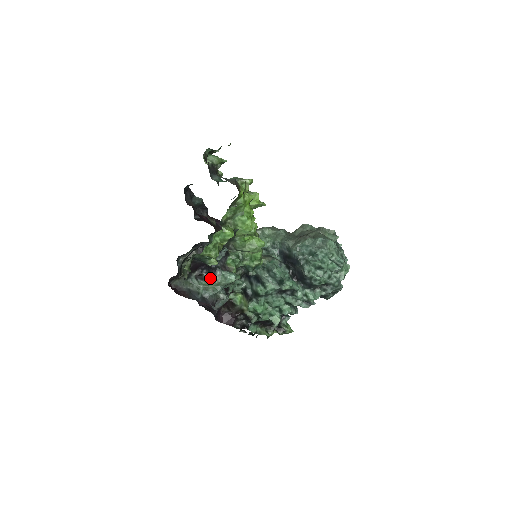
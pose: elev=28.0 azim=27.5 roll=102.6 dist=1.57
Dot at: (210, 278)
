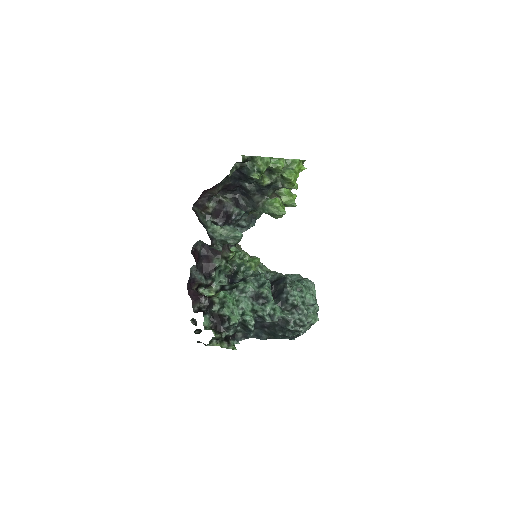
Dot at: (223, 226)
